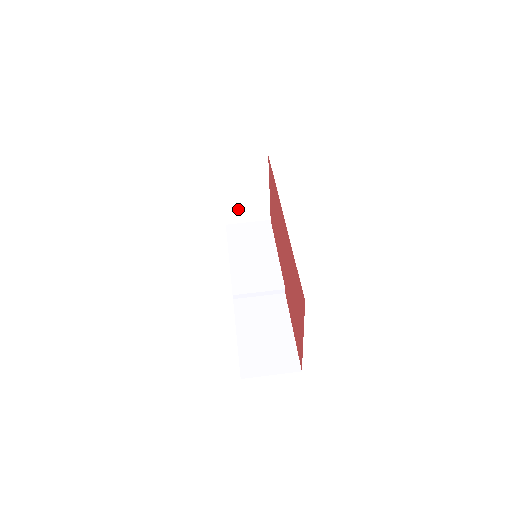
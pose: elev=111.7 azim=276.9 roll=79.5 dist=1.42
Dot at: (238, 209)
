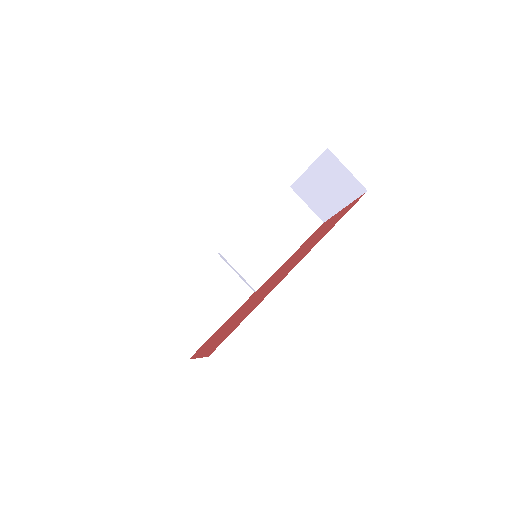
Dot at: (309, 190)
